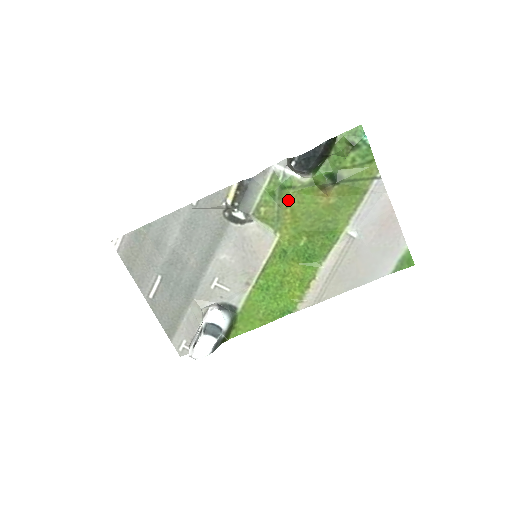
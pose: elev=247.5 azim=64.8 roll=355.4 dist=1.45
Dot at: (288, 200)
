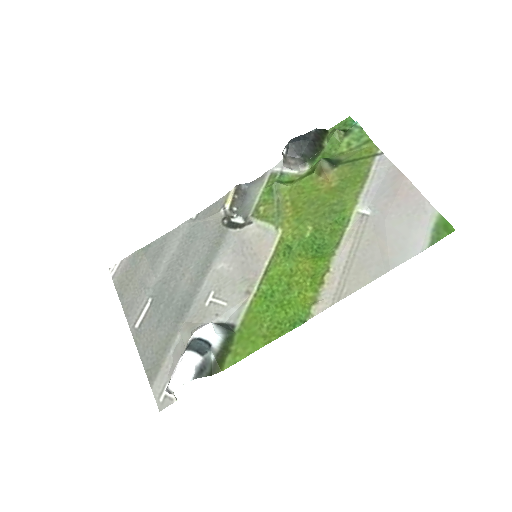
Dot at: (287, 194)
